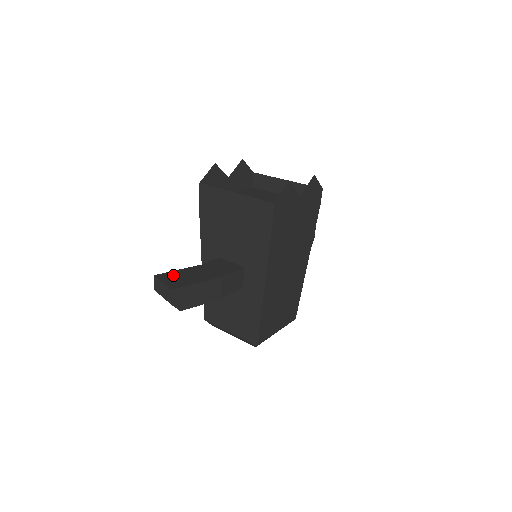
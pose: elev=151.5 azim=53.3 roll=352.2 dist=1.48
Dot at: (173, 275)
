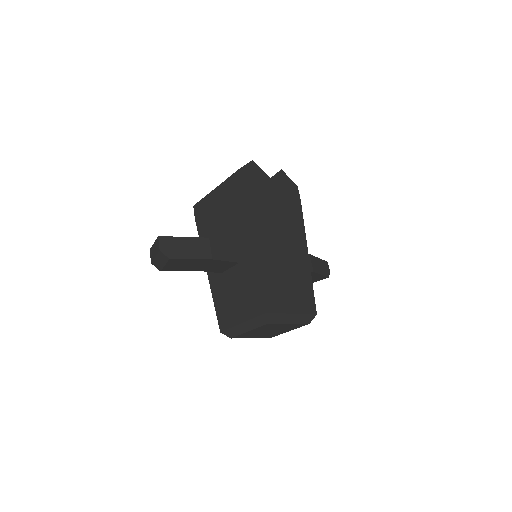
Dot at: occluded
